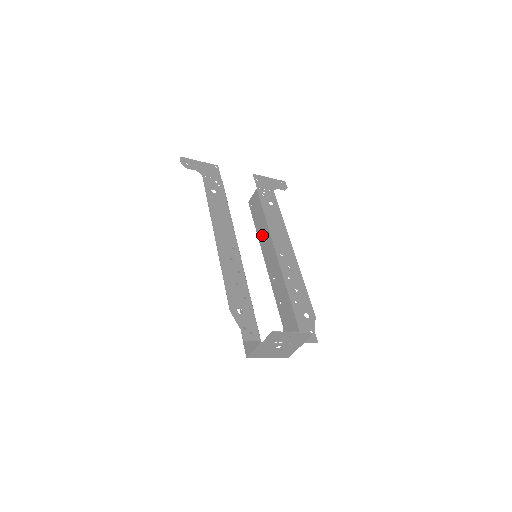
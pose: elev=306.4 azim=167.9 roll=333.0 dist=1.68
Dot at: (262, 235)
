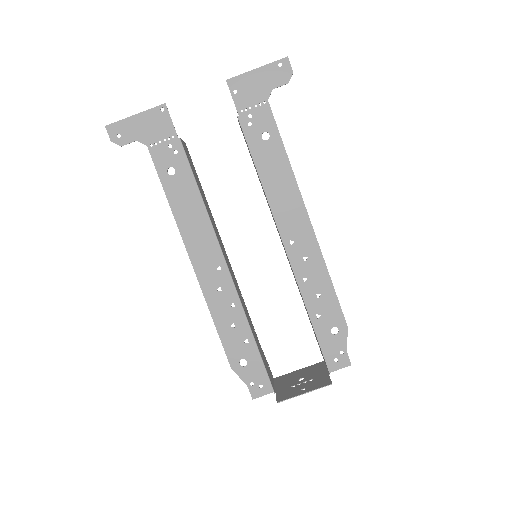
Dot at: occluded
